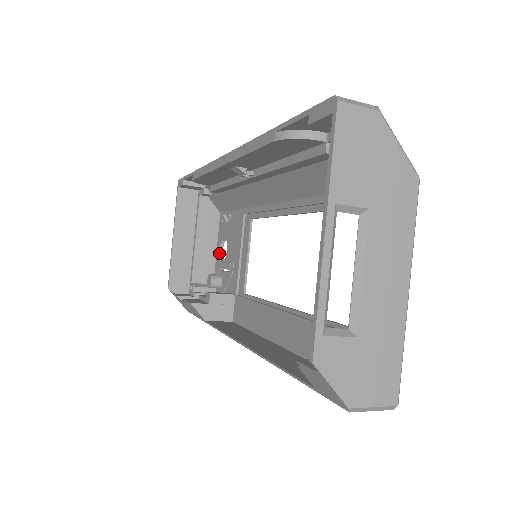
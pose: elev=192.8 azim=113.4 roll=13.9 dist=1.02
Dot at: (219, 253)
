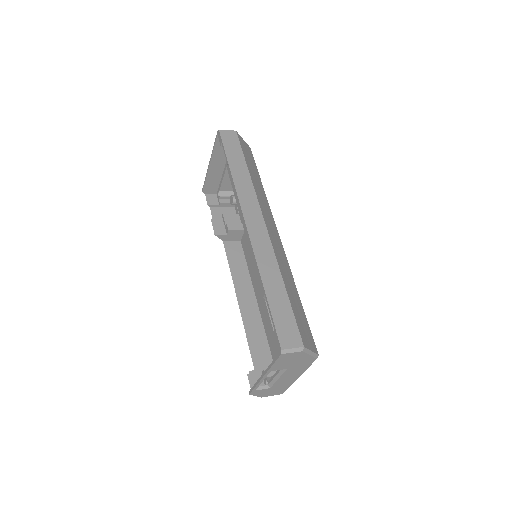
Dot at: occluded
